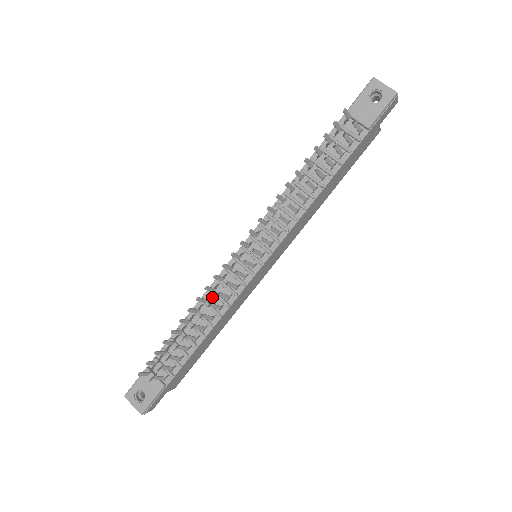
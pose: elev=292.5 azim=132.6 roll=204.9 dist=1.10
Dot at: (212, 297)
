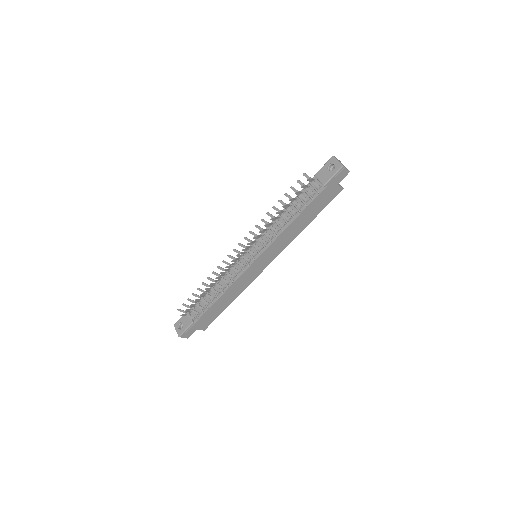
Dot at: (227, 276)
